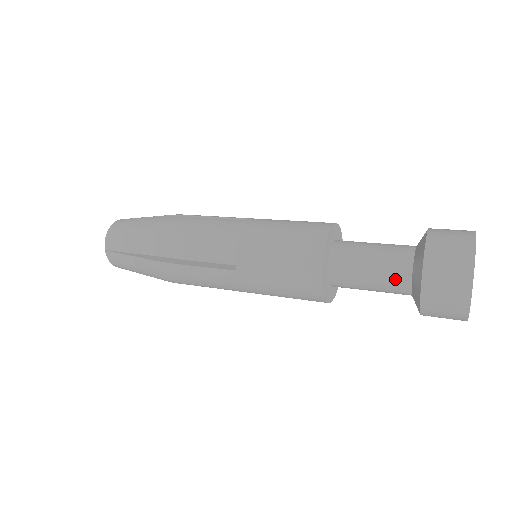
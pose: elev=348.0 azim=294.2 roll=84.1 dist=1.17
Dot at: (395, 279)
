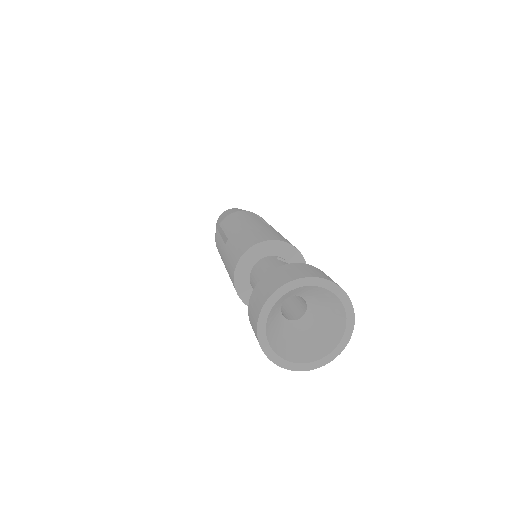
Dot at: occluded
